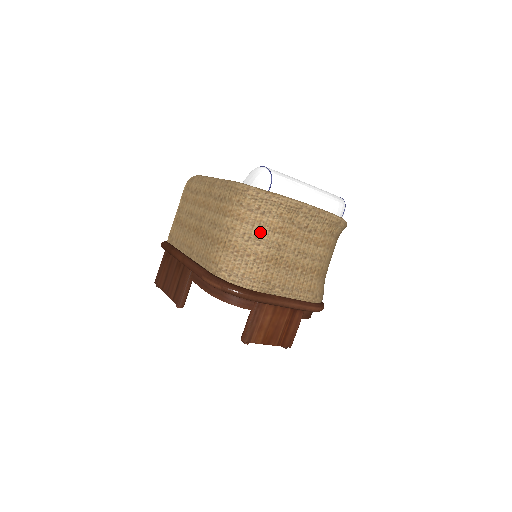
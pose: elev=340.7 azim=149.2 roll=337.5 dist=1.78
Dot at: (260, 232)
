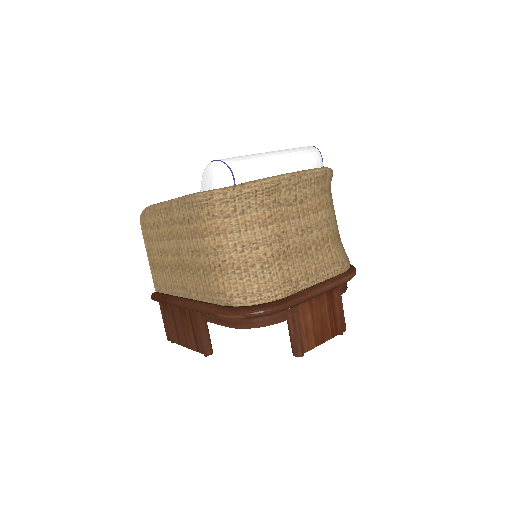
Dot at: (251, 234)
